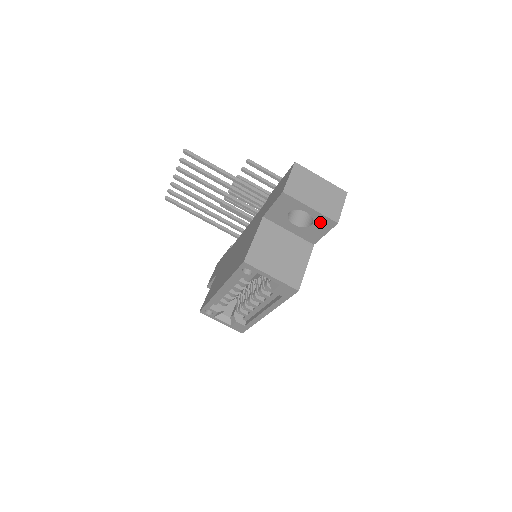
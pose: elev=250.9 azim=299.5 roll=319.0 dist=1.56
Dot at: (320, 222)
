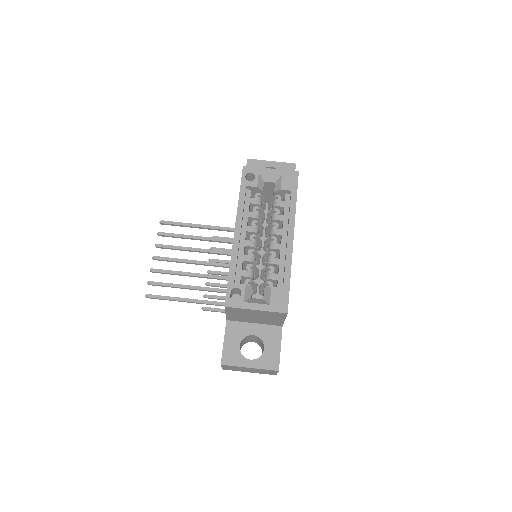
Dot at: occluded
